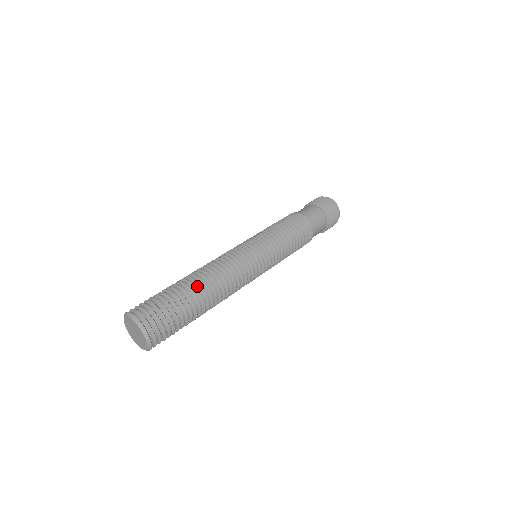
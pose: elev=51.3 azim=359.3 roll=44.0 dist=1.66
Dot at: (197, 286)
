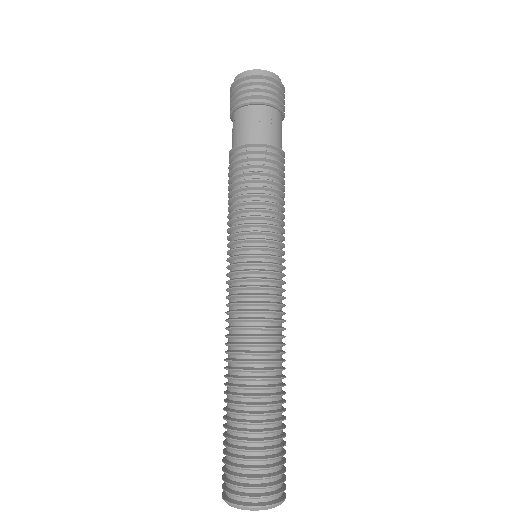
Dot at: (274, 390)
